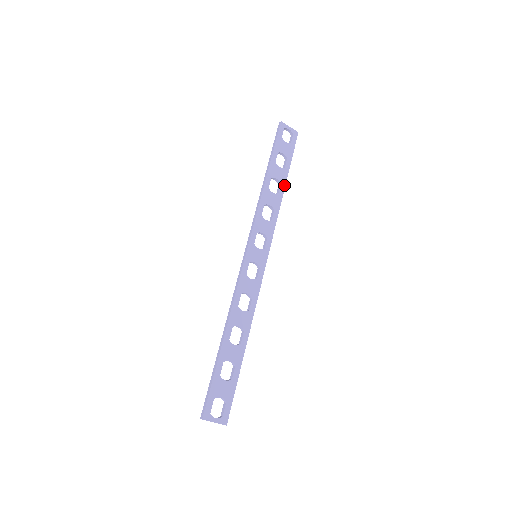
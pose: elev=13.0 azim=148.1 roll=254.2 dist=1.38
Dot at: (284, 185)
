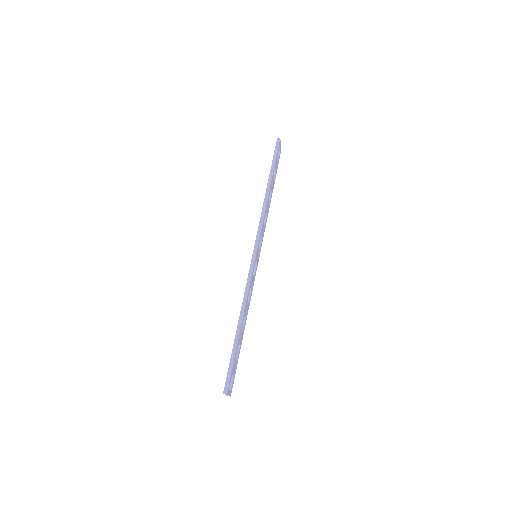
Dot at: occluded
